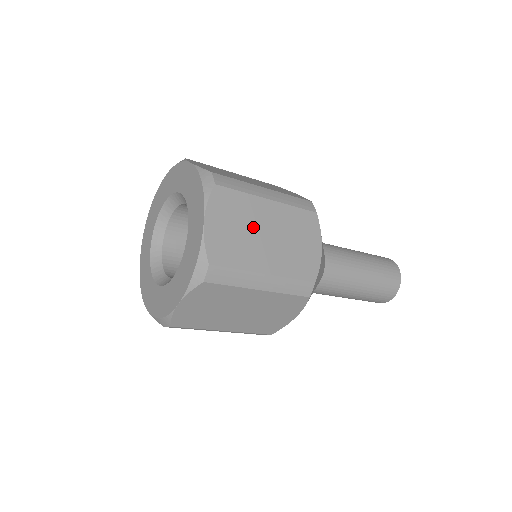
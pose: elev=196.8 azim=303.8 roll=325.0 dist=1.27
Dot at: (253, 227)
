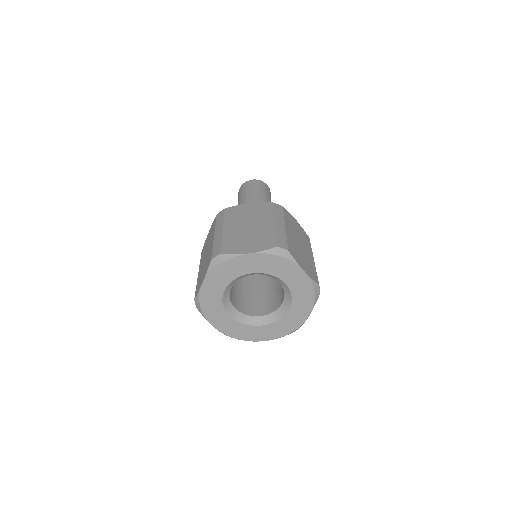
Dot at: (299, 248)
